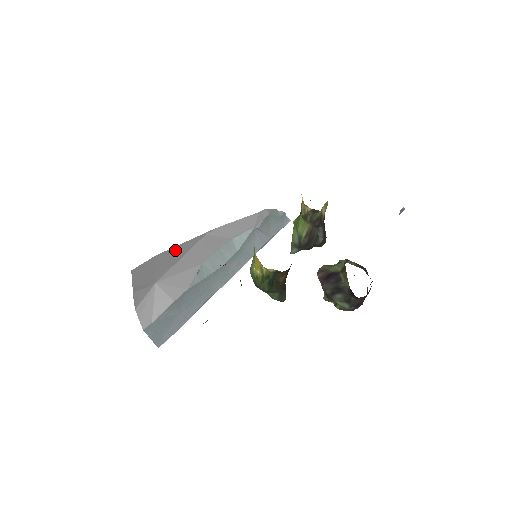
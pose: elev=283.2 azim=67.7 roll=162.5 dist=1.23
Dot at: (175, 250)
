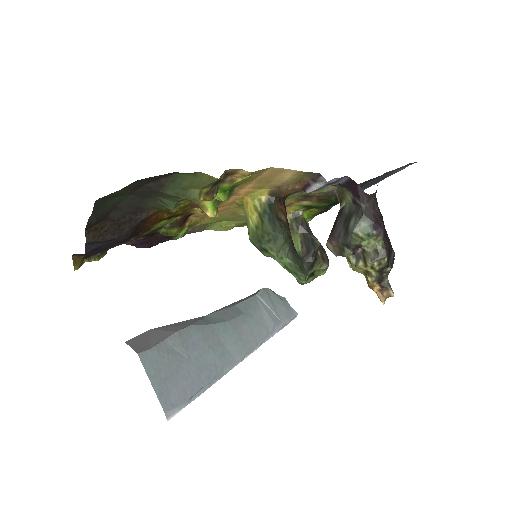
Dot at: occluded
